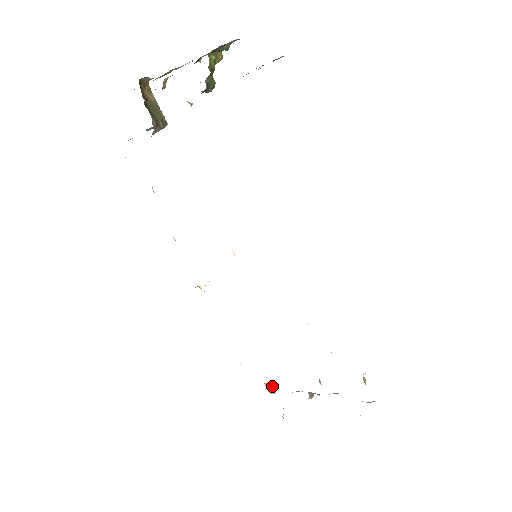
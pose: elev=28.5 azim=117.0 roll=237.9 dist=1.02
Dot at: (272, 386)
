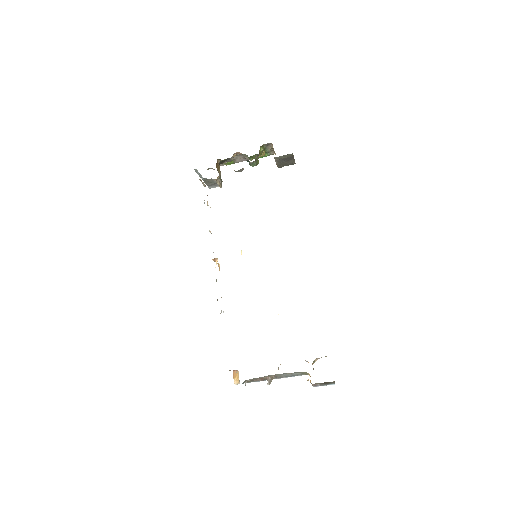
Dot at: (238, 375)
